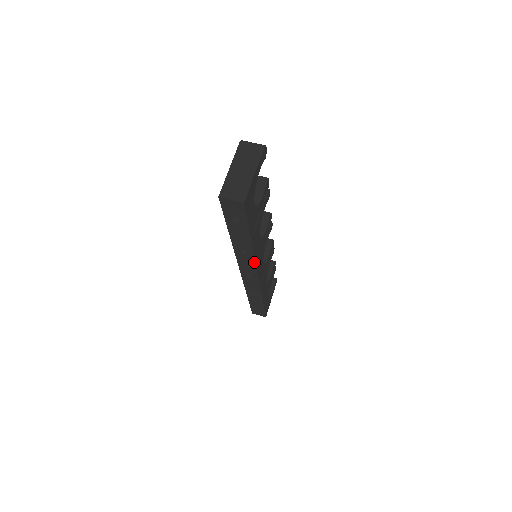
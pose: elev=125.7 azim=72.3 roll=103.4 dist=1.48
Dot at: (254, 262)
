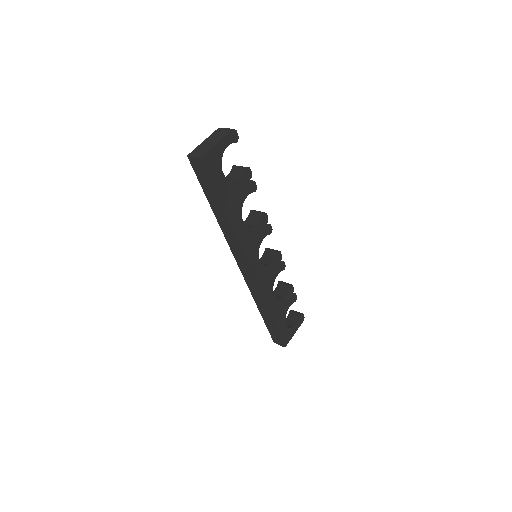
Dot at: (239, 244)
